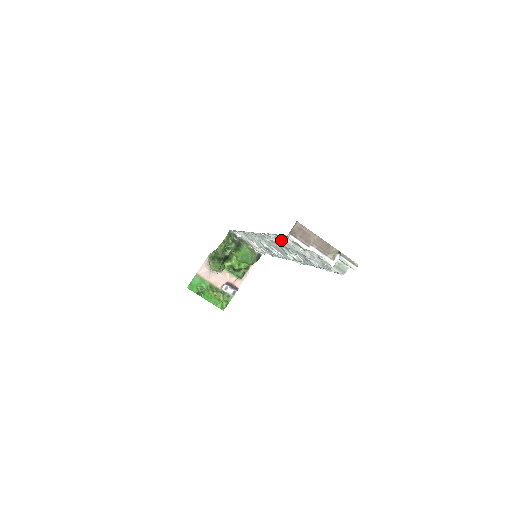
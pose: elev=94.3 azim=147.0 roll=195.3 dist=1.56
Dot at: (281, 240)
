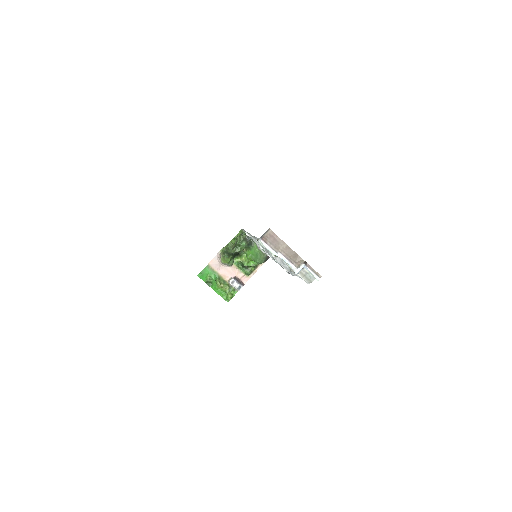
Dot at: occluded
